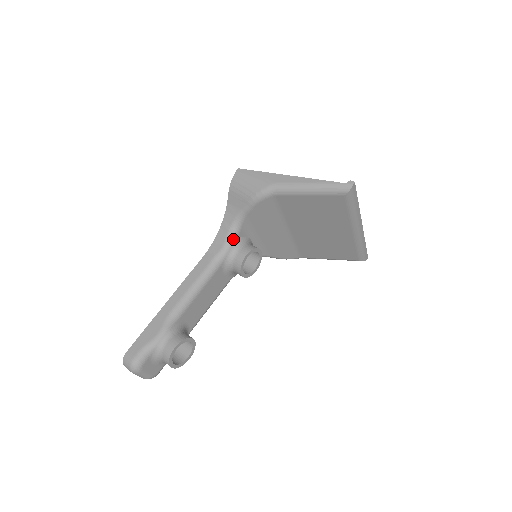
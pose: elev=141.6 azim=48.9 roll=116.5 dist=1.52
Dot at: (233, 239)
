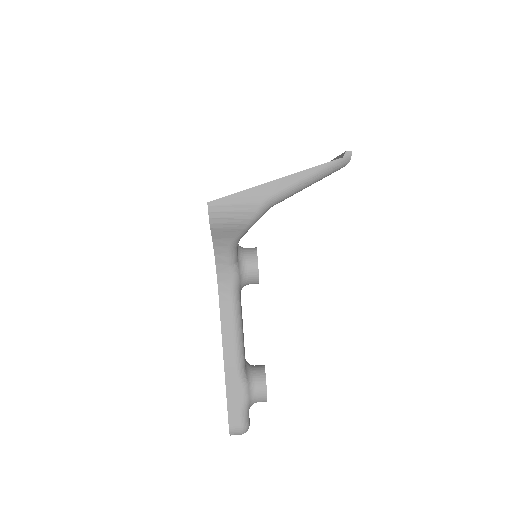
Dot at: (236, 264)
